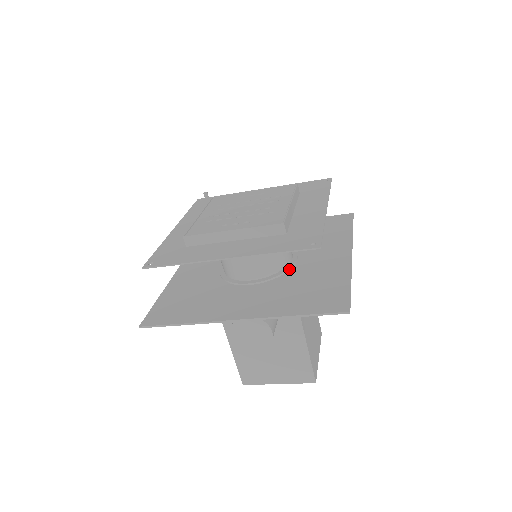
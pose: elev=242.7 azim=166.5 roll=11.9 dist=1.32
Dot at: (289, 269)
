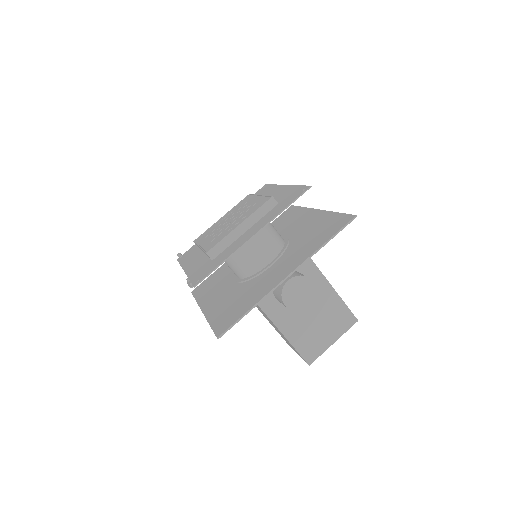
Dot at: (288, 242)
